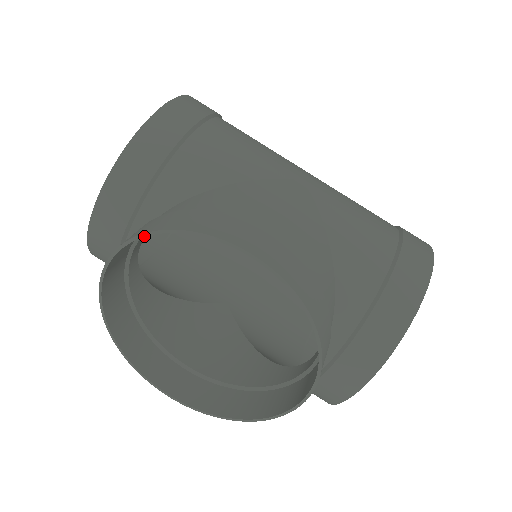
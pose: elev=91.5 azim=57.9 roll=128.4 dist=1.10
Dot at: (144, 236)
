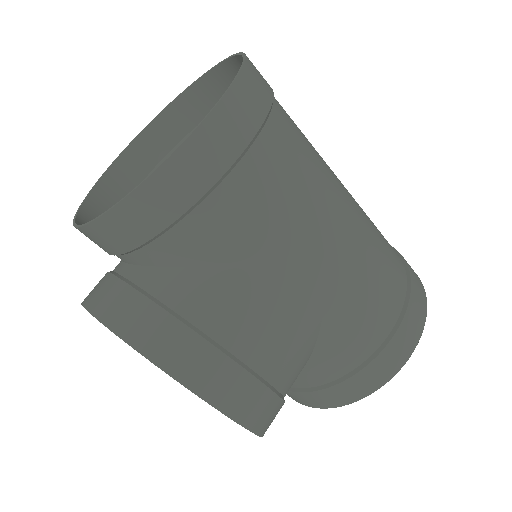
Dot at: (125, 342)
